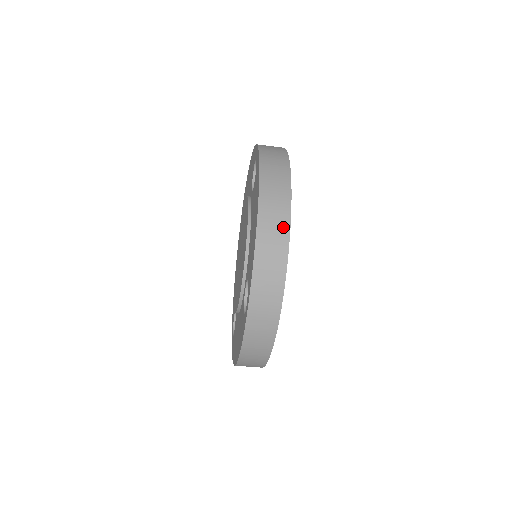
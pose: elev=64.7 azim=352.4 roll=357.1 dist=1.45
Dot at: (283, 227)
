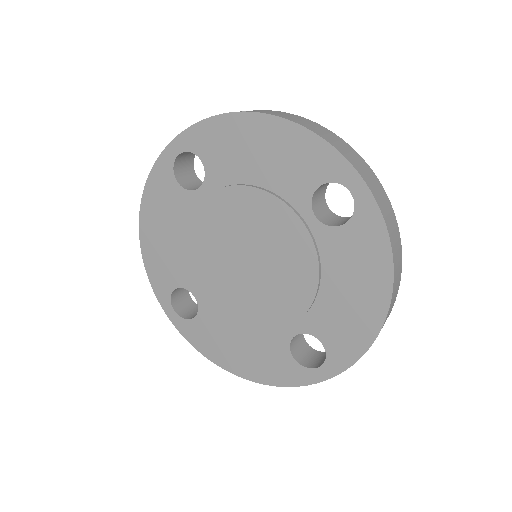
Dot at: occluded
